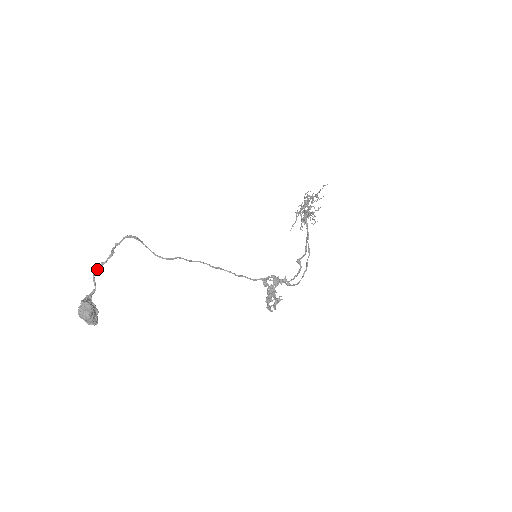
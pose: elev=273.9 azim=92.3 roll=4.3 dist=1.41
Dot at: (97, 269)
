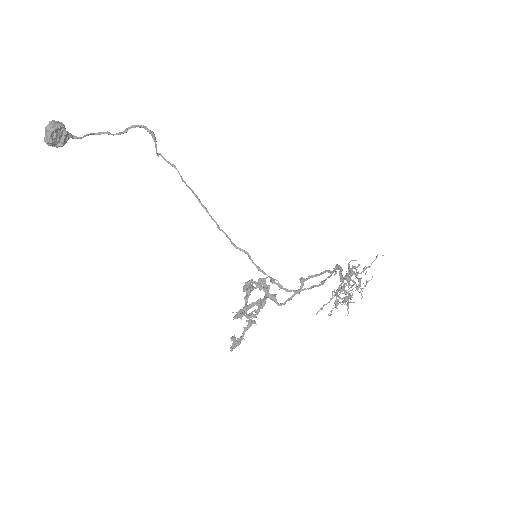
Dot at: (100, 133)
